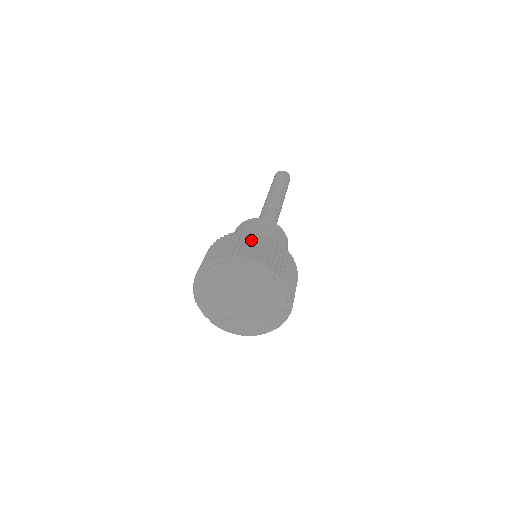
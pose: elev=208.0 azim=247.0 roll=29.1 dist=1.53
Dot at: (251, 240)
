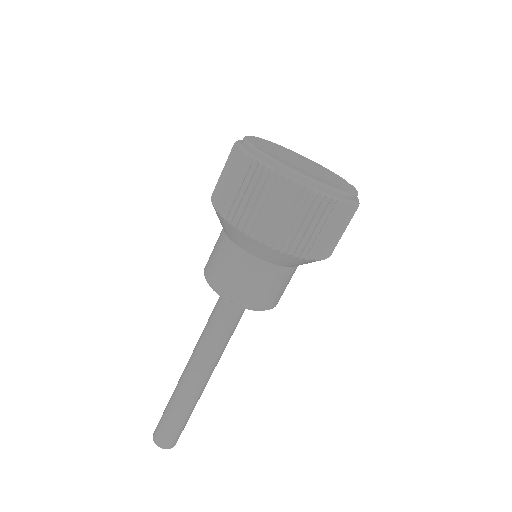
Dot at: occluded
